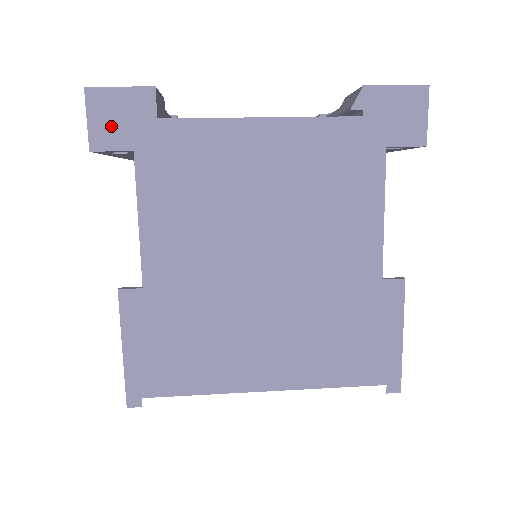
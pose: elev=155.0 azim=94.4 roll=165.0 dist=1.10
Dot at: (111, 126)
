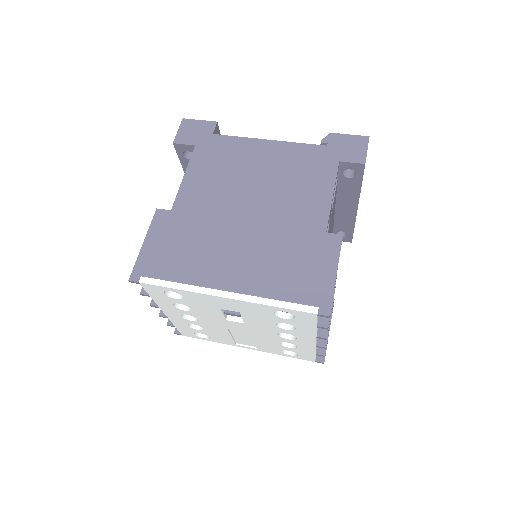
Dot at: (188, 134)
